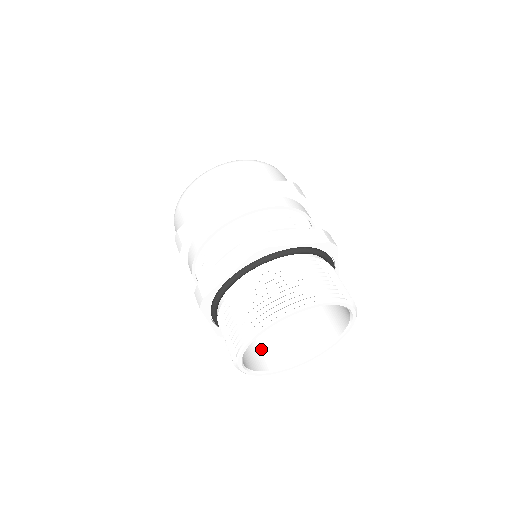
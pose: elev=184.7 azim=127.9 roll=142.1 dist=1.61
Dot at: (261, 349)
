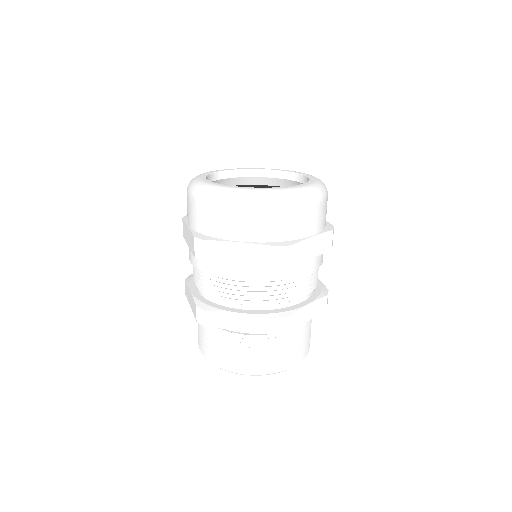
Dot at: occluded
